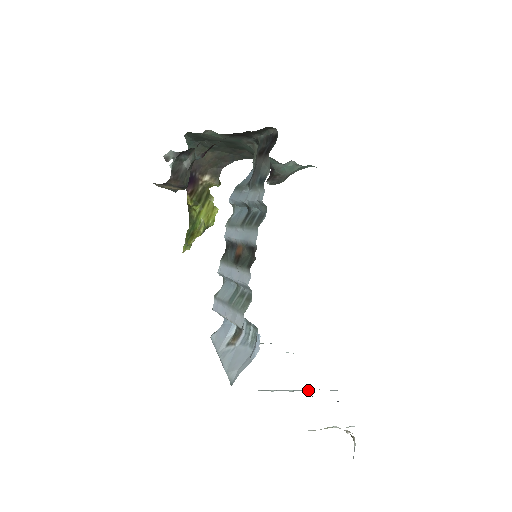
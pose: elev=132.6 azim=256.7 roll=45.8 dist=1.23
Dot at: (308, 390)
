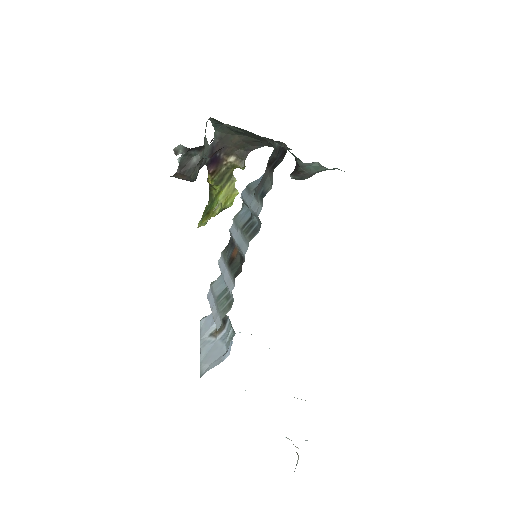
Dot at: occluded
